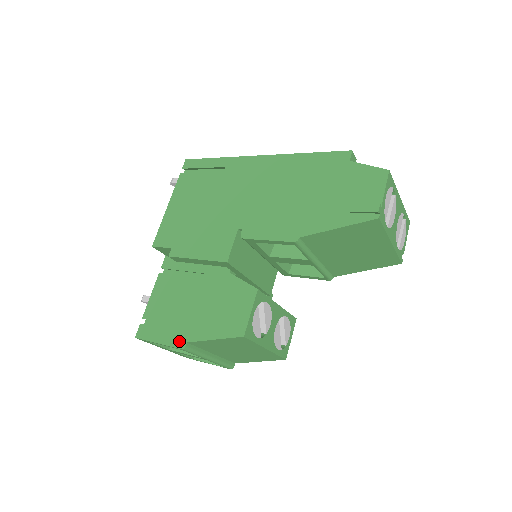
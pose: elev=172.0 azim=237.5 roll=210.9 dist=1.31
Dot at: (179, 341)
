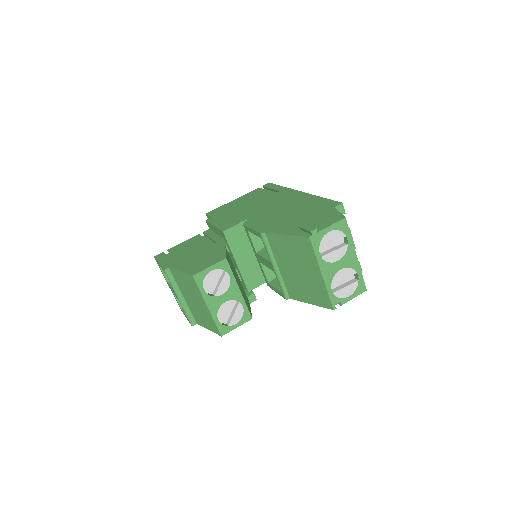
Dot at: (167, 266)
